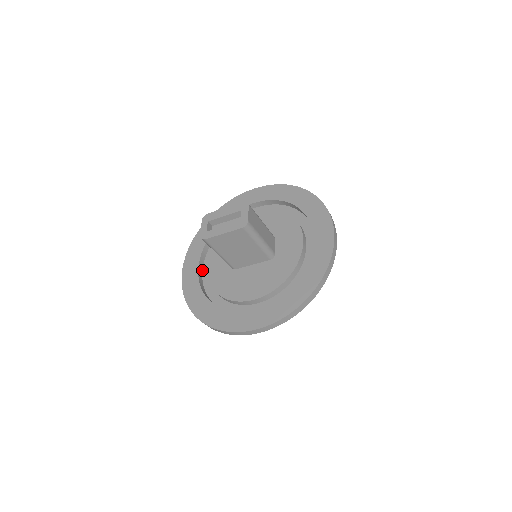
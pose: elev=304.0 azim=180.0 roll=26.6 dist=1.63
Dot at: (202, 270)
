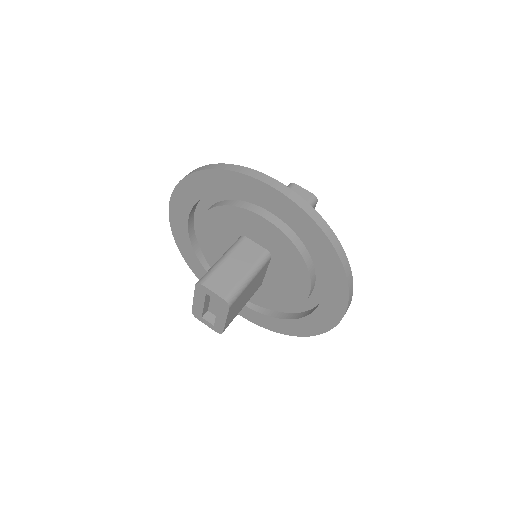
Dot at: occluded
